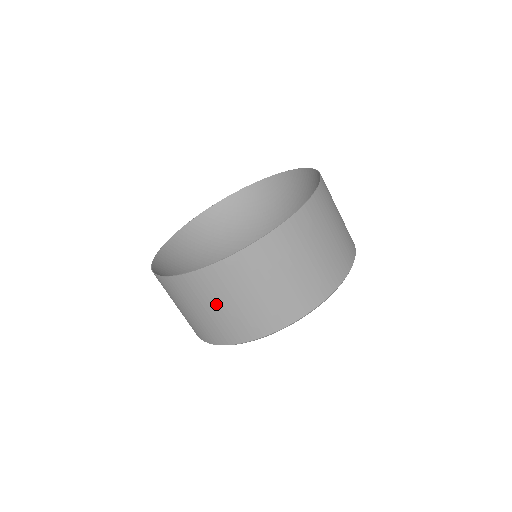
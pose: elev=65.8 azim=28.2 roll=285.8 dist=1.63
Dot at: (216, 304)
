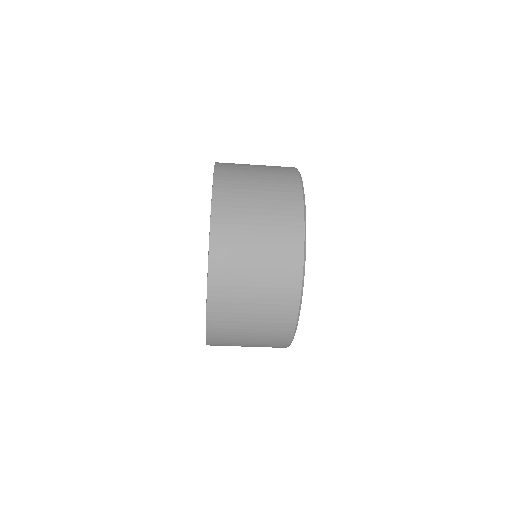
Dot at: occluded
